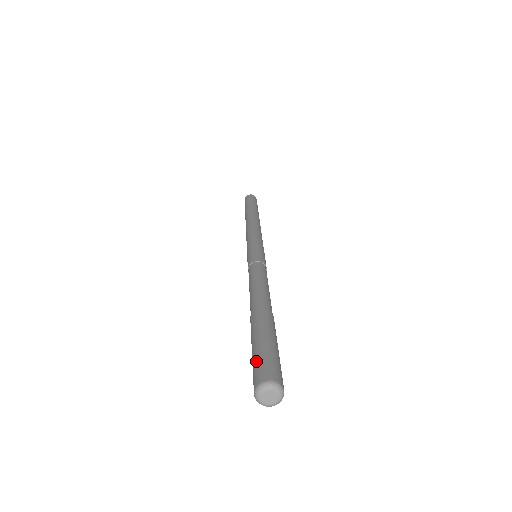
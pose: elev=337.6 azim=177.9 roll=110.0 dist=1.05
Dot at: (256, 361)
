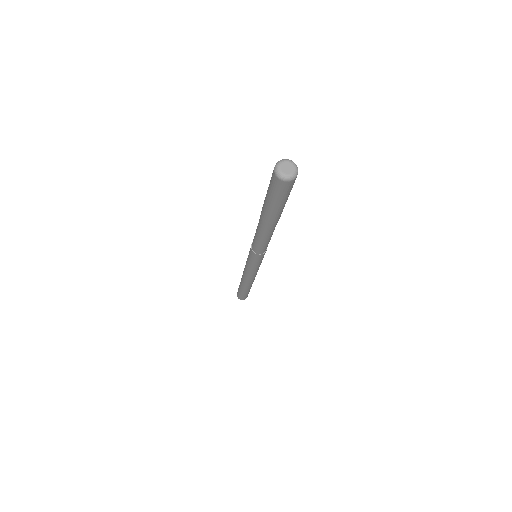
Dot at: occluded
